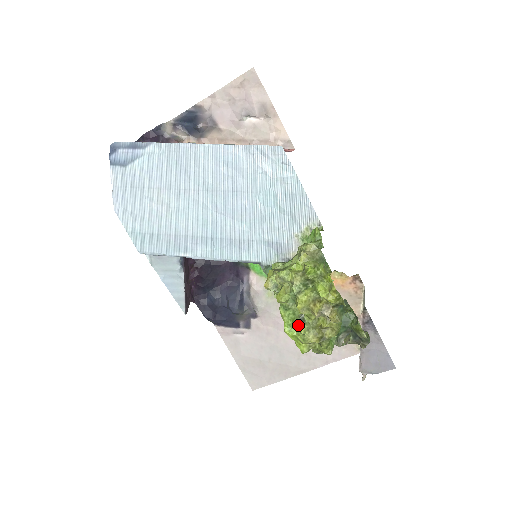
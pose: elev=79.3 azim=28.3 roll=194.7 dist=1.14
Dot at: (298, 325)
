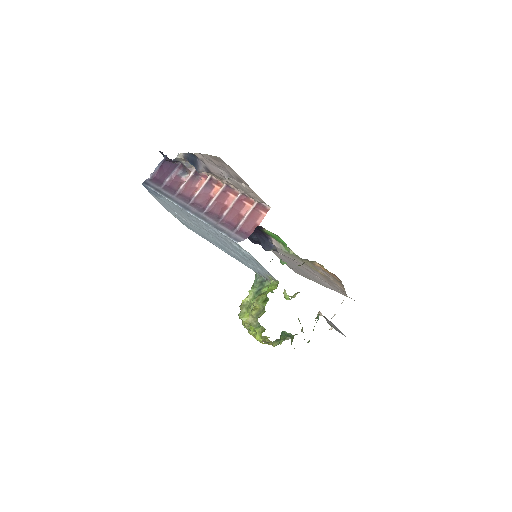
Dot at: occluded
